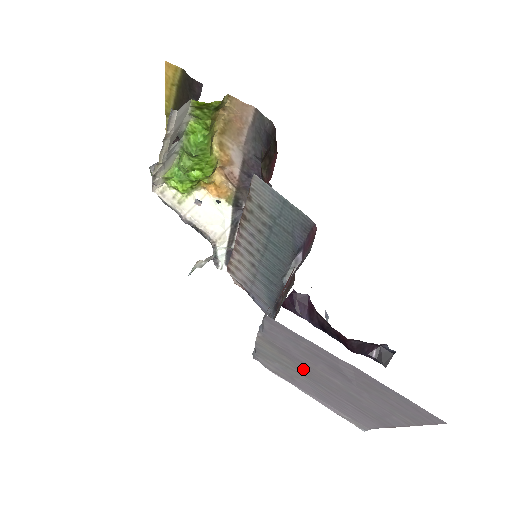
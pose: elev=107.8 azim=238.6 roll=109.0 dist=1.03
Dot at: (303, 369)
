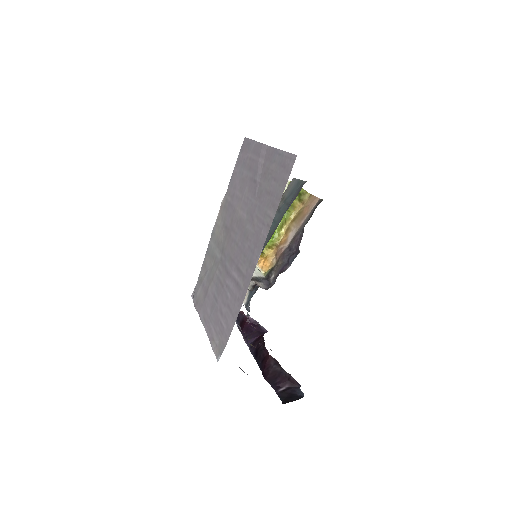
Dot at: (227, 237)
